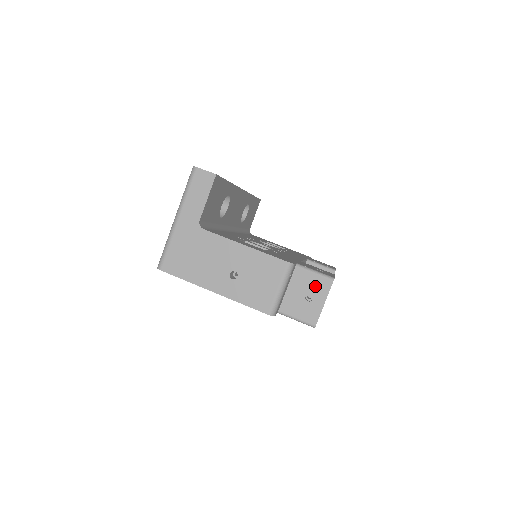
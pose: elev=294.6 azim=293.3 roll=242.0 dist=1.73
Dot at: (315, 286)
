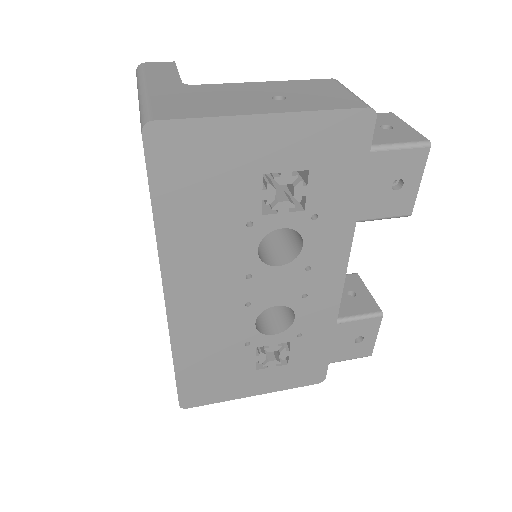
Dot at: (380, 120)
